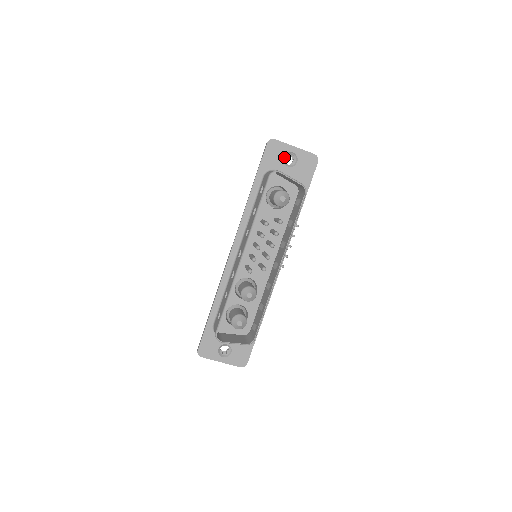
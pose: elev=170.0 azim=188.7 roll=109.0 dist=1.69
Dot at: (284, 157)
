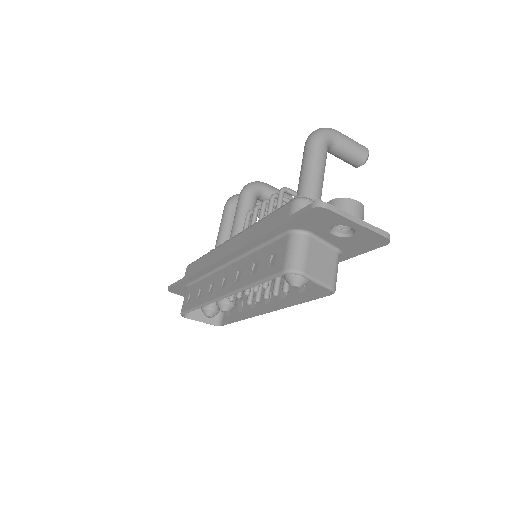
Dot at: (333, 225)
